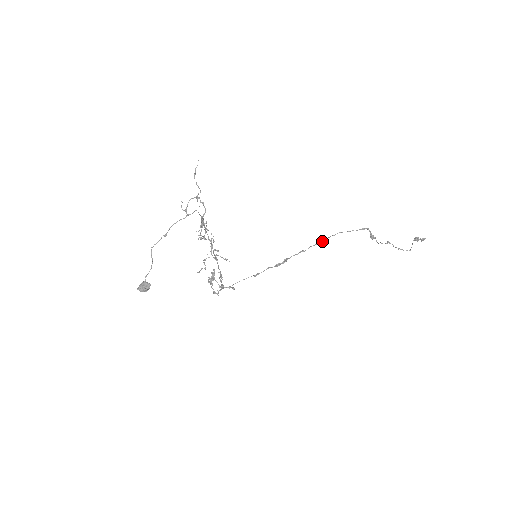
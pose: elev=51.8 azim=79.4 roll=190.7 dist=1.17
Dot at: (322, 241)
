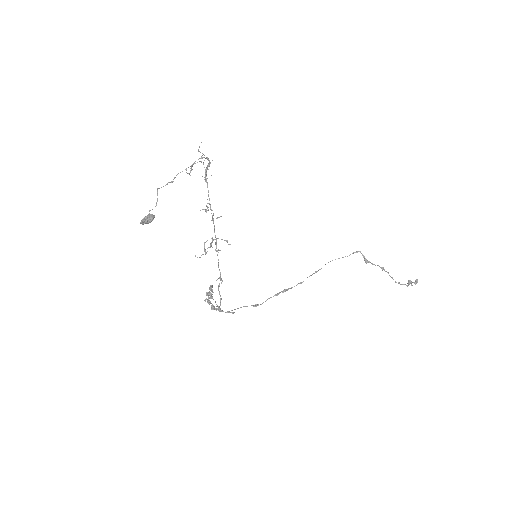
Dot at: (319, 269)
